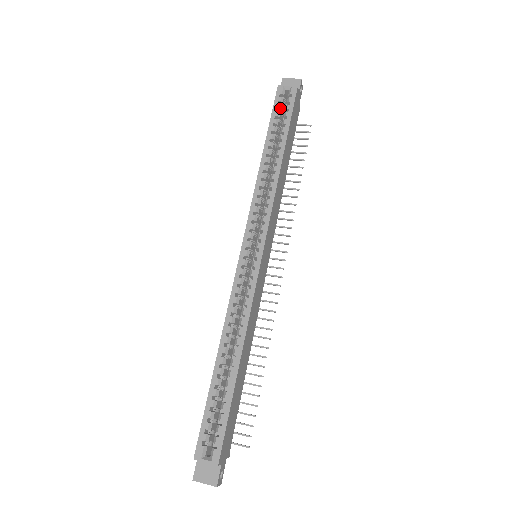
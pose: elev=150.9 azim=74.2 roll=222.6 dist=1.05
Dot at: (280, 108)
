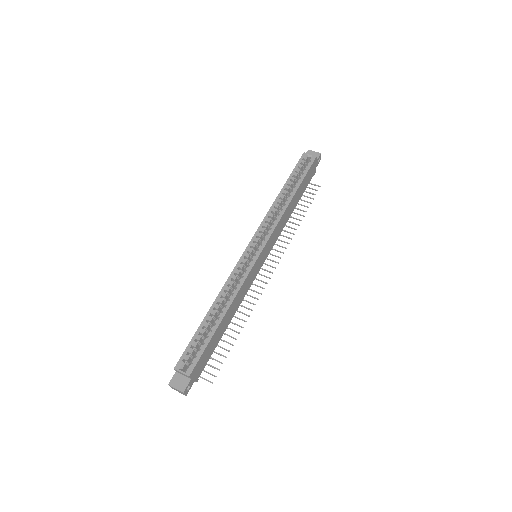
Dot at: (301, 167)
